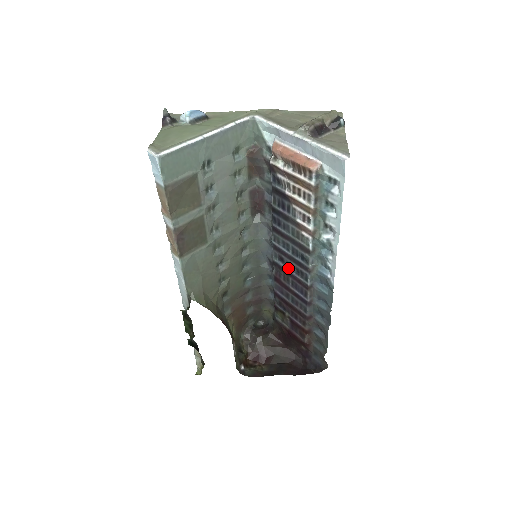
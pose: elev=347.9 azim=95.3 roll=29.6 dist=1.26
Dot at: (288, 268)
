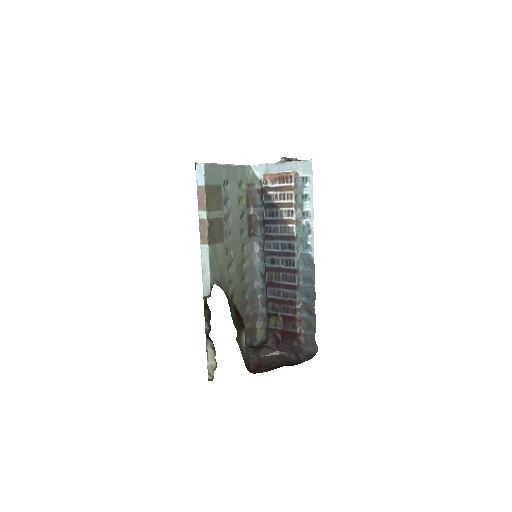
Dot at: (279, 265)
